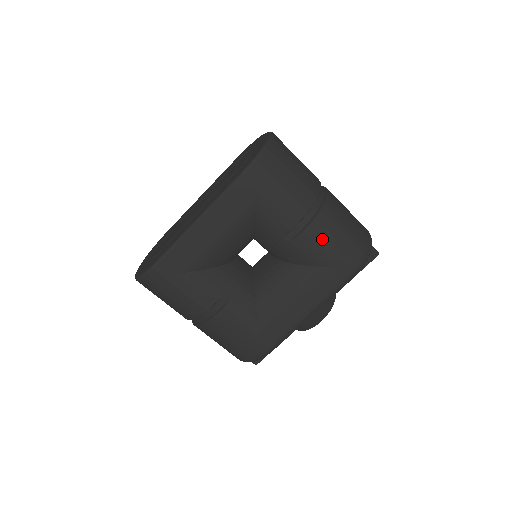
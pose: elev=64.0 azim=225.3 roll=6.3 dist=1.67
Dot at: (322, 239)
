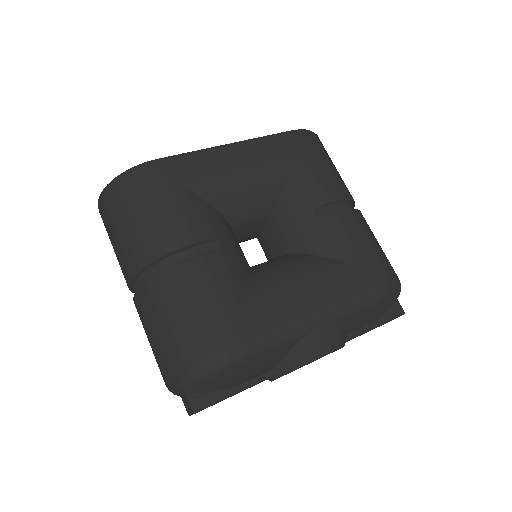
Dot at: (356, 231)
